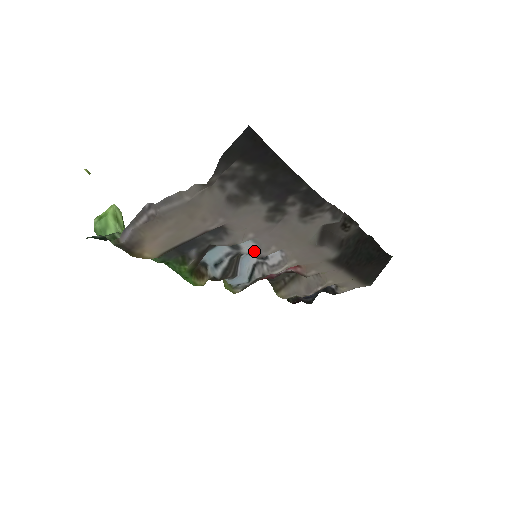
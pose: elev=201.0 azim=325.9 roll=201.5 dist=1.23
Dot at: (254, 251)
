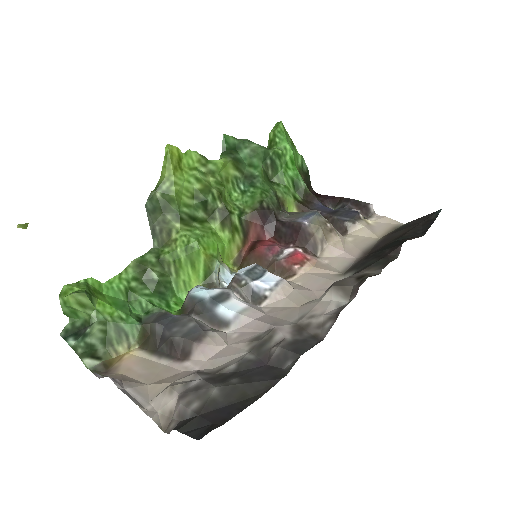
Dot at: (246, 302)
